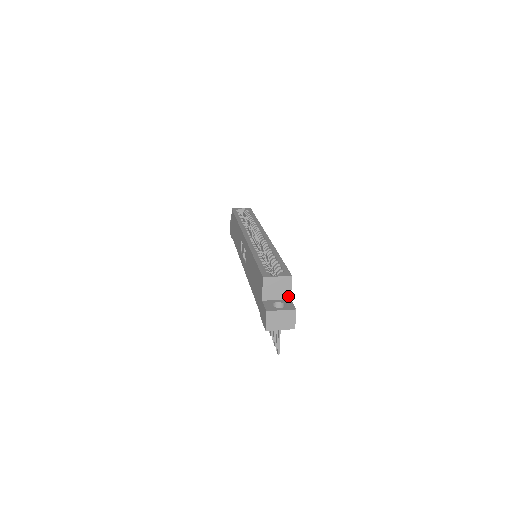
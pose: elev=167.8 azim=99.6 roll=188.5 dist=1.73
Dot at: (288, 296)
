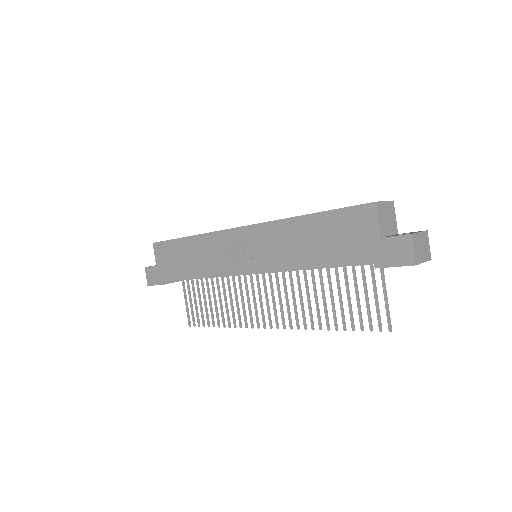
Dot at: (396, 230)
